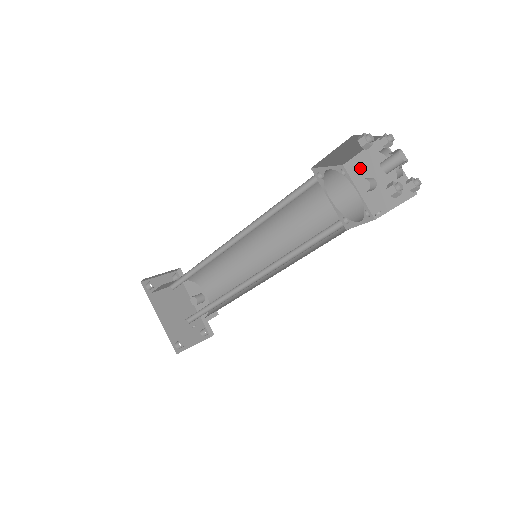
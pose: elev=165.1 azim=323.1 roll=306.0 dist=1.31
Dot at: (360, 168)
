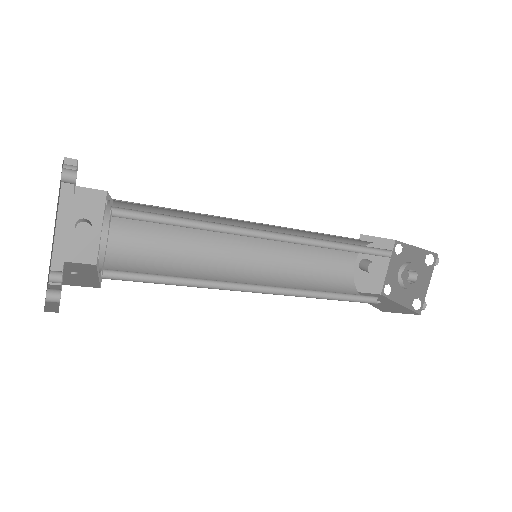
Dot at: occluded
